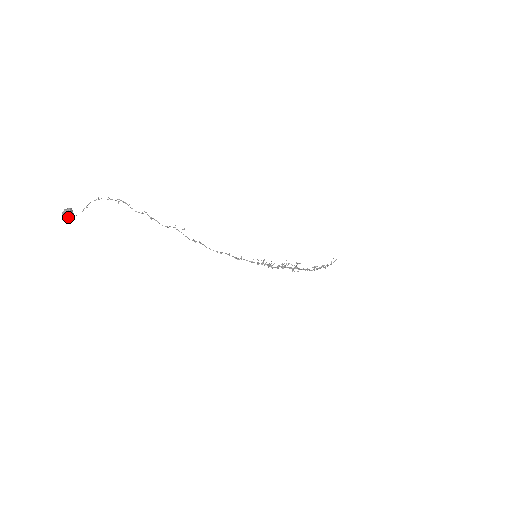
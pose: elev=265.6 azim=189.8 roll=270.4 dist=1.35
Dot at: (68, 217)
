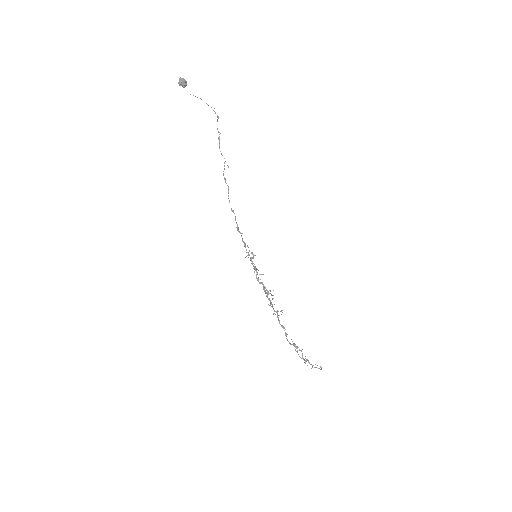
Dot at: (180, 83)
